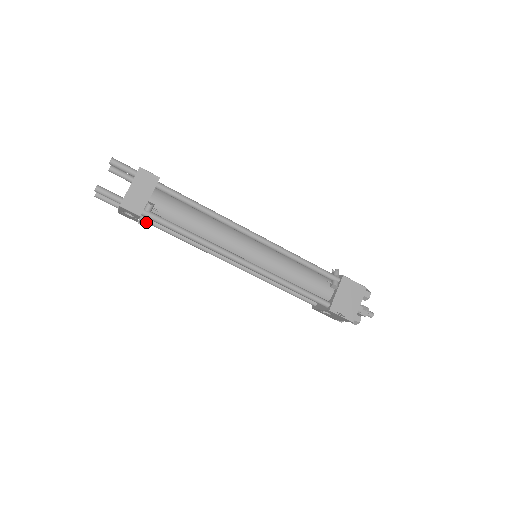
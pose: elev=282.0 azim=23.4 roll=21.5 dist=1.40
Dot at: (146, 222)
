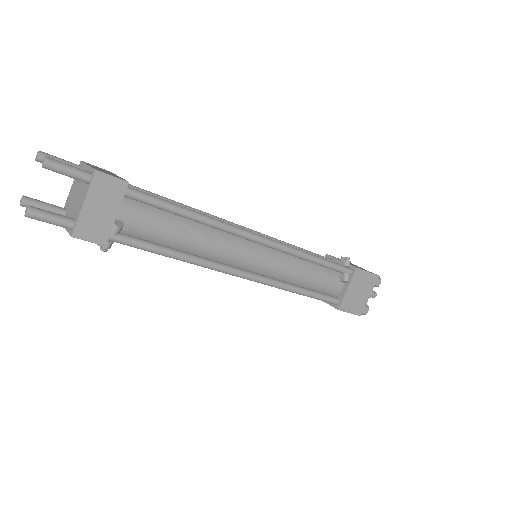
Dot at: occluded
